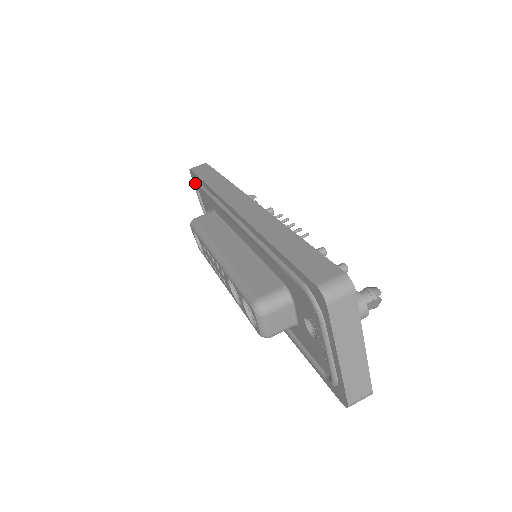
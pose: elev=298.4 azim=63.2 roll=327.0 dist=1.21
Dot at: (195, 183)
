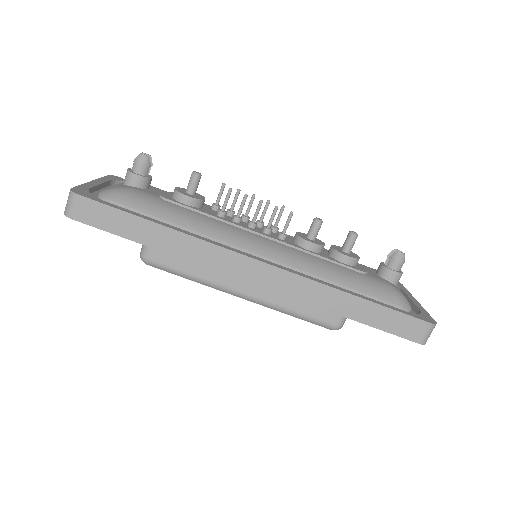
Dot at: occluded
